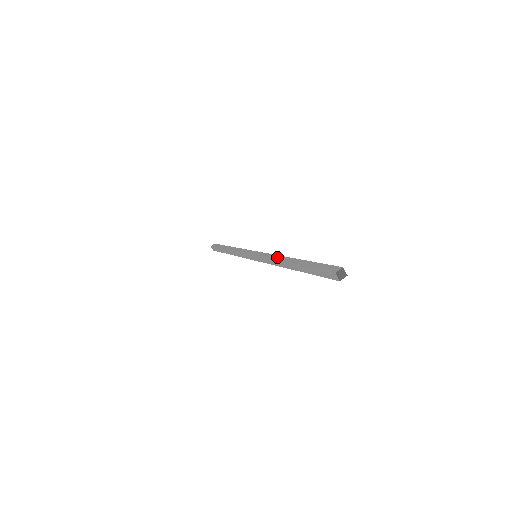
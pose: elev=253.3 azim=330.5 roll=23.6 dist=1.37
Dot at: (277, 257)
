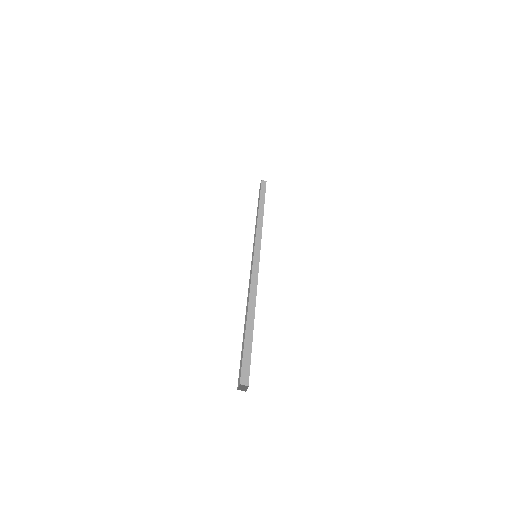
Dot at: (248, 292)
